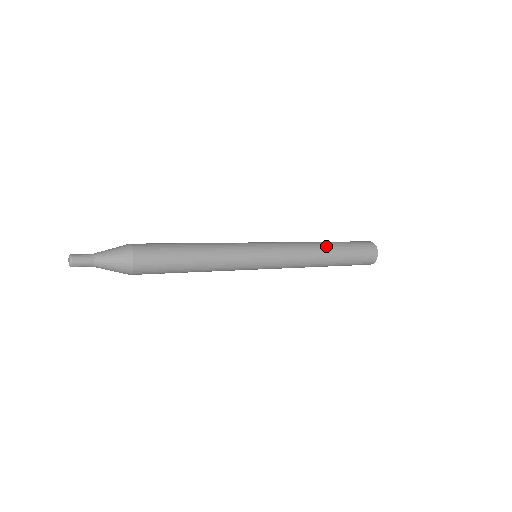
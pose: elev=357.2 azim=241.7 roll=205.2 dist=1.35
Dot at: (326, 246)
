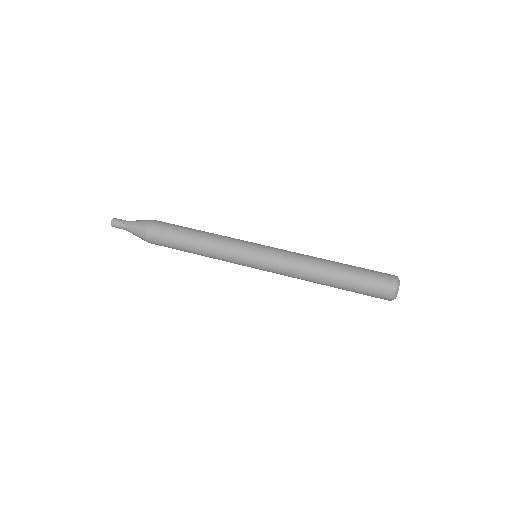
Dot at: (326, 276)
